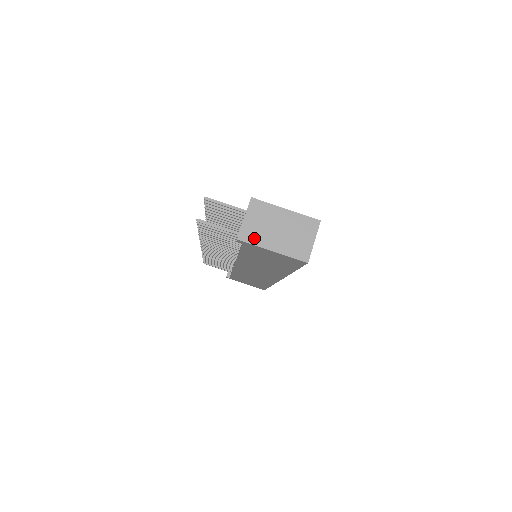
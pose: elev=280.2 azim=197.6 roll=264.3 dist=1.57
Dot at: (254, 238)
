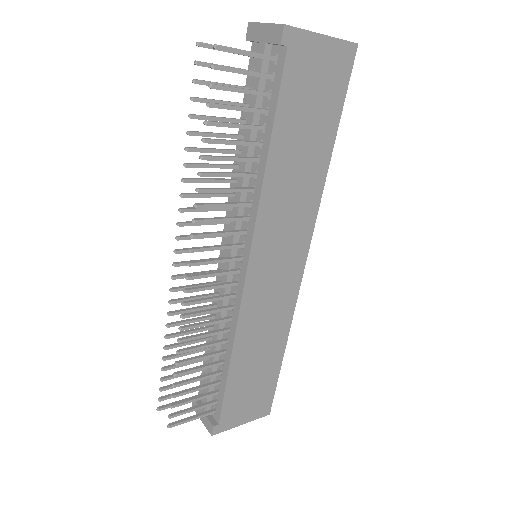
Dot at: (295, 28)
